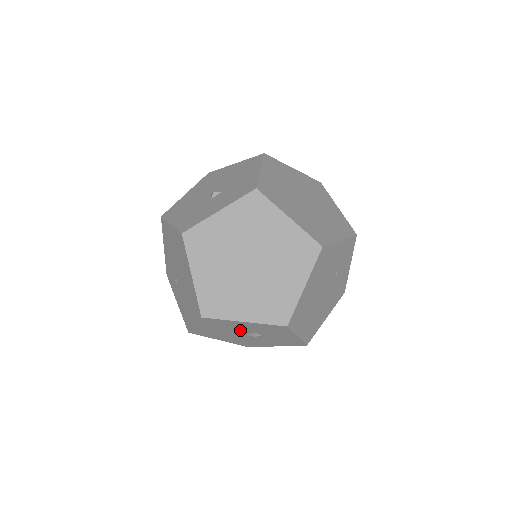
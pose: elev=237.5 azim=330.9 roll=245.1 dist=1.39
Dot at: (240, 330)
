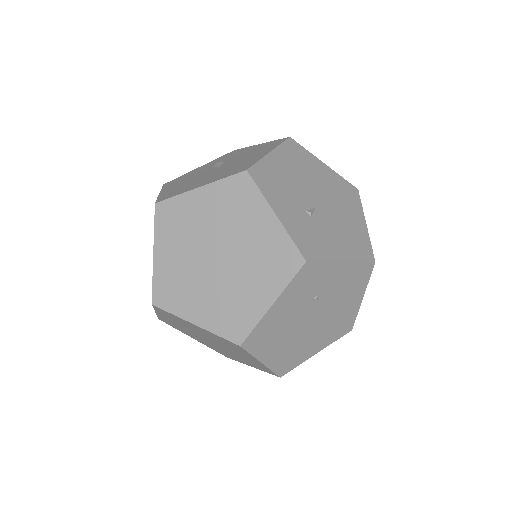
Dot at: occluded
